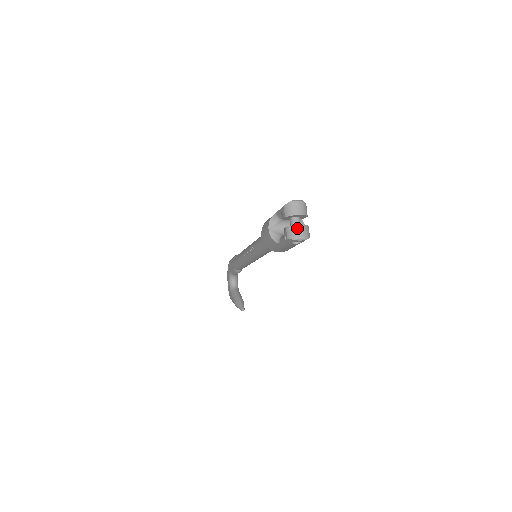
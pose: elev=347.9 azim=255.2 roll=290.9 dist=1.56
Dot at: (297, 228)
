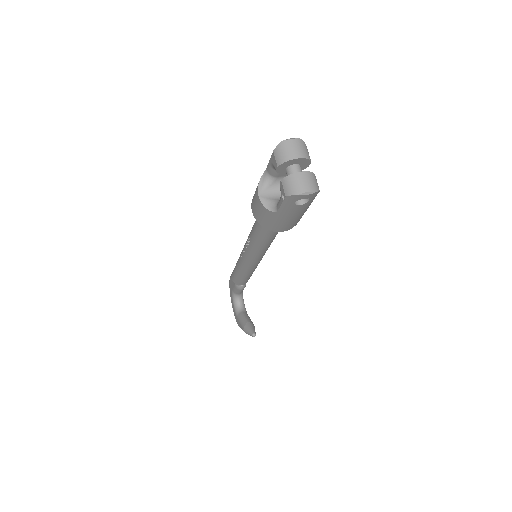
Dot at: (298, 177)
